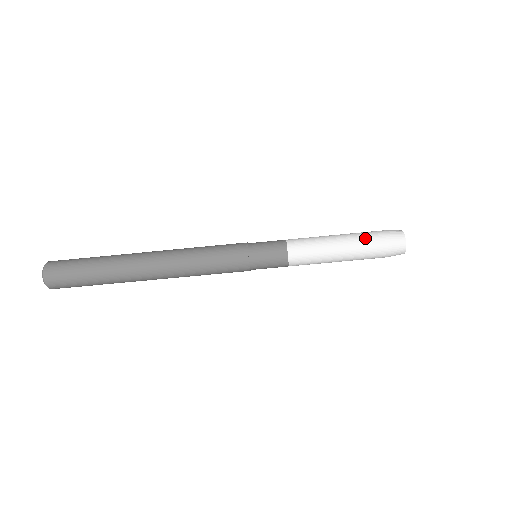
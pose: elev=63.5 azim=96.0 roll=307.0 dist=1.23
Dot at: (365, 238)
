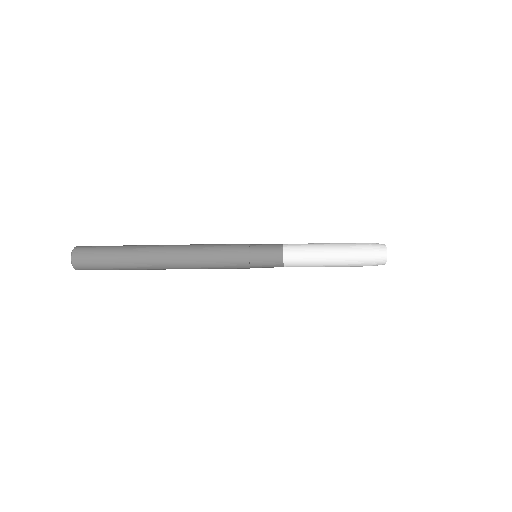
Dot at: (352, 261)
